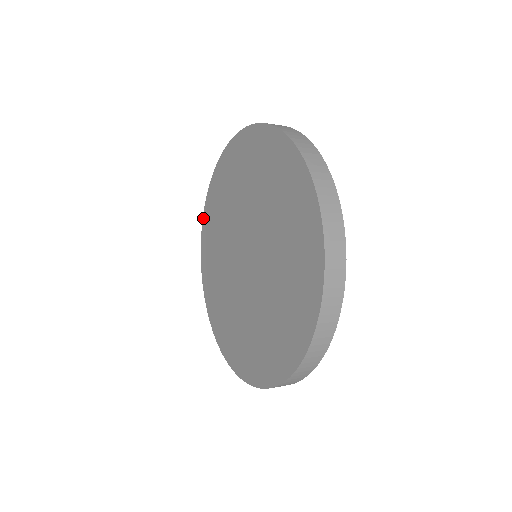
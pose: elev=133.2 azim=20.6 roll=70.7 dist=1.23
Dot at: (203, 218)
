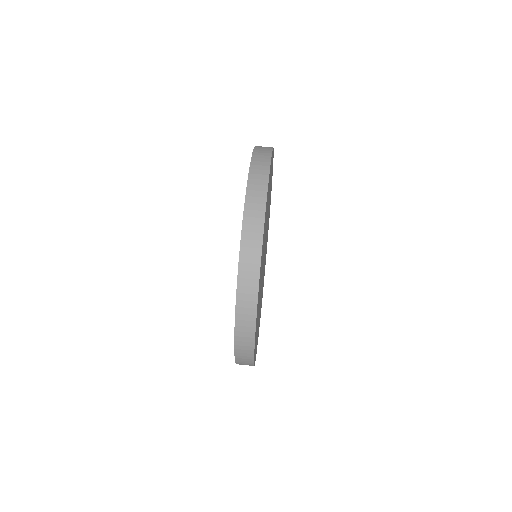
Dot at: occluded
